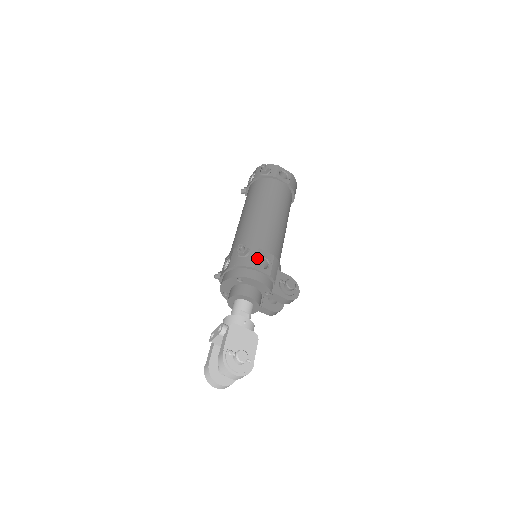
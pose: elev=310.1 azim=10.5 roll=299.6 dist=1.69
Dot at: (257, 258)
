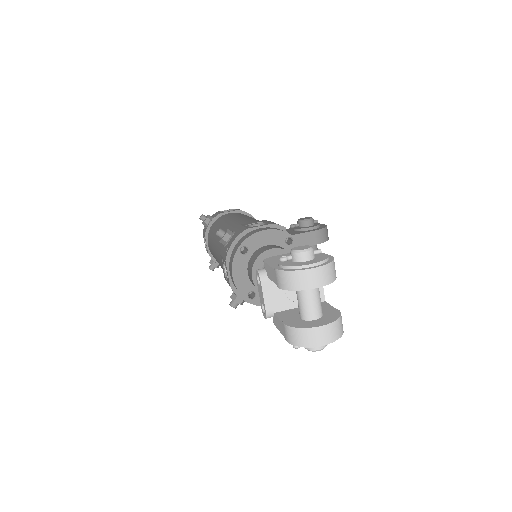
Dot at: occluded
